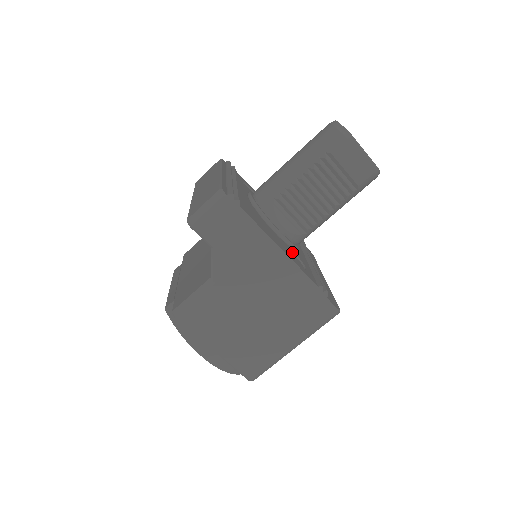
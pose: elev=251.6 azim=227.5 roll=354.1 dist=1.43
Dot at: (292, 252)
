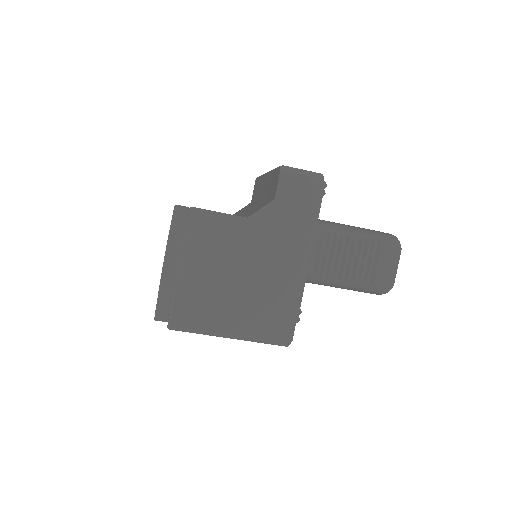
Dot at: occluded
